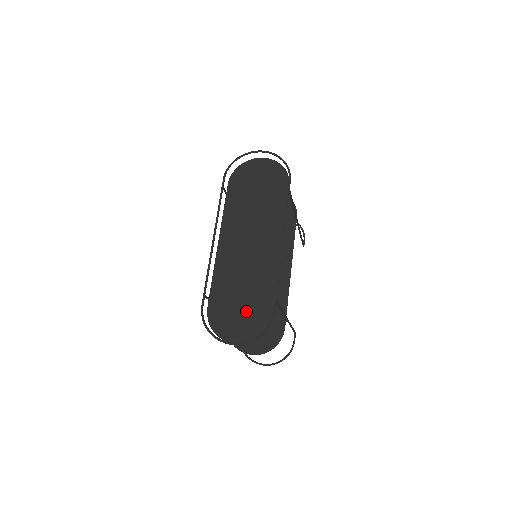
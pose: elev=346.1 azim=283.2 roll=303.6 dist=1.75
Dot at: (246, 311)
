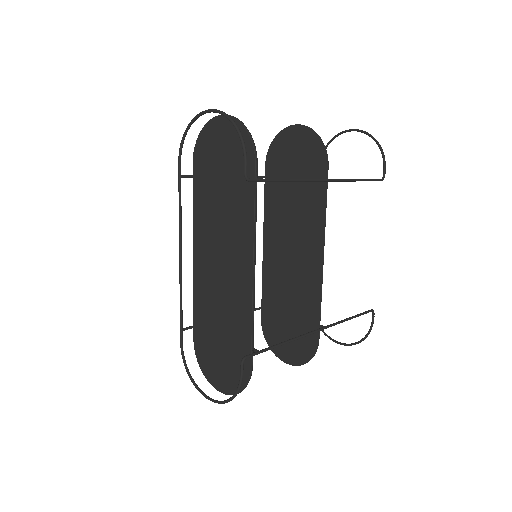
Dot at: (225, 355)
